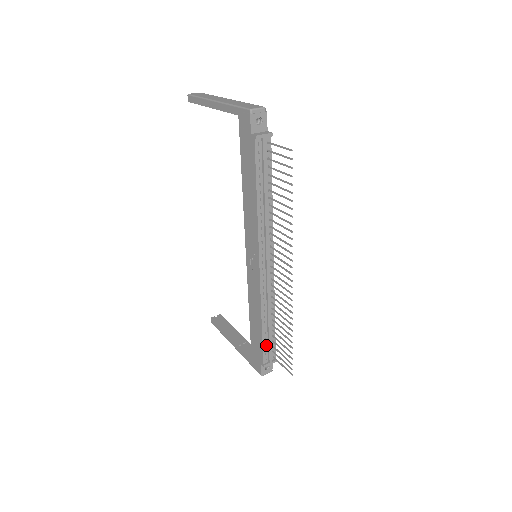
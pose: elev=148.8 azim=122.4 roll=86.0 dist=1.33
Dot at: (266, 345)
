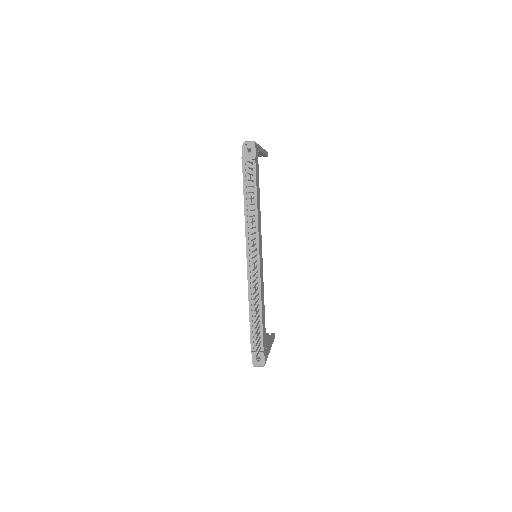
Dot at: (254, 333)
